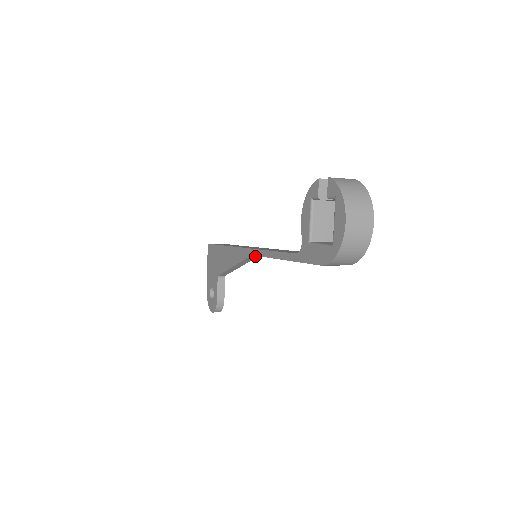
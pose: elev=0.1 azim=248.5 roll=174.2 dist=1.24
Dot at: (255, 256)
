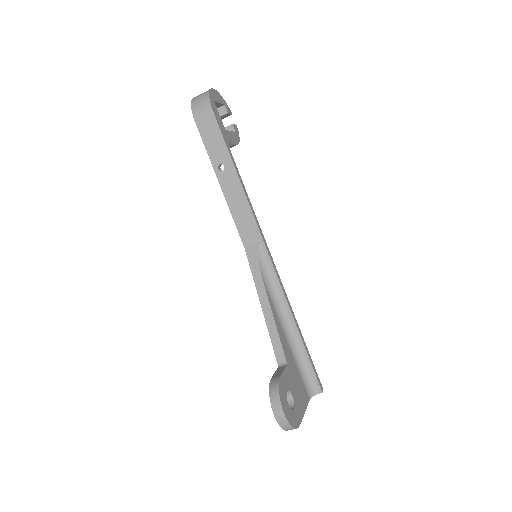
Dot at: (251, 252)
